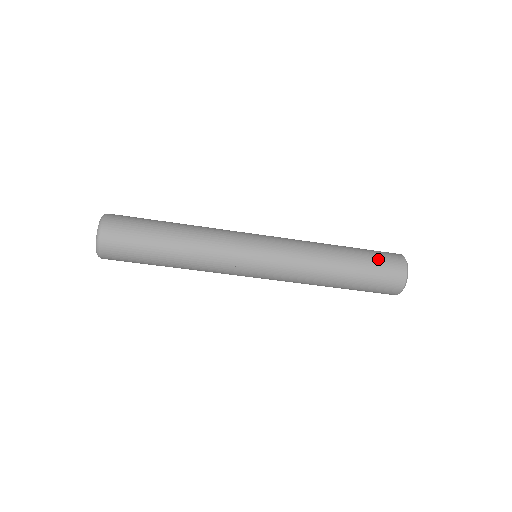
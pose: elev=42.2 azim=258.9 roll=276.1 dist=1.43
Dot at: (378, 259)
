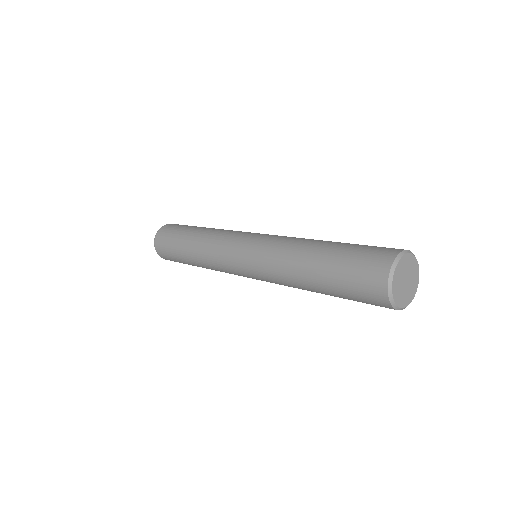
Dot at: (354, 299)
